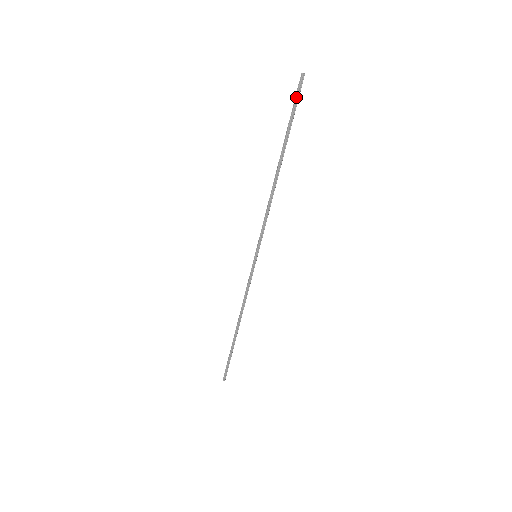
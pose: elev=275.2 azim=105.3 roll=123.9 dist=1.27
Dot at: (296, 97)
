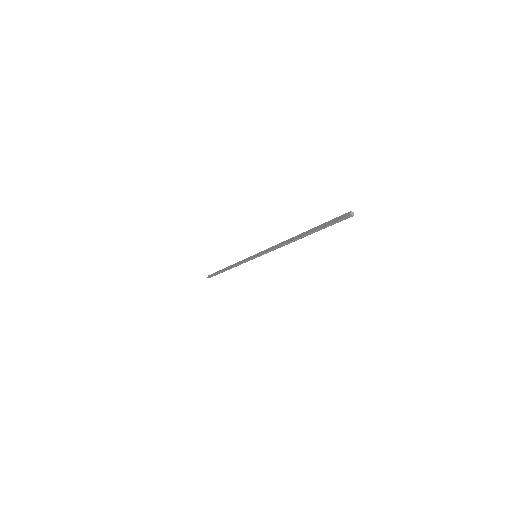
Dot at: (336, 221)
